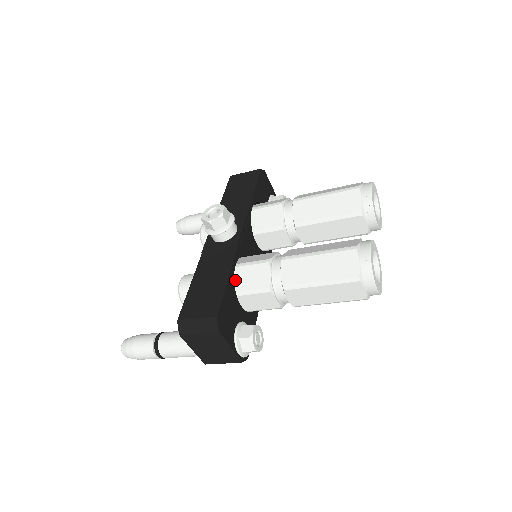
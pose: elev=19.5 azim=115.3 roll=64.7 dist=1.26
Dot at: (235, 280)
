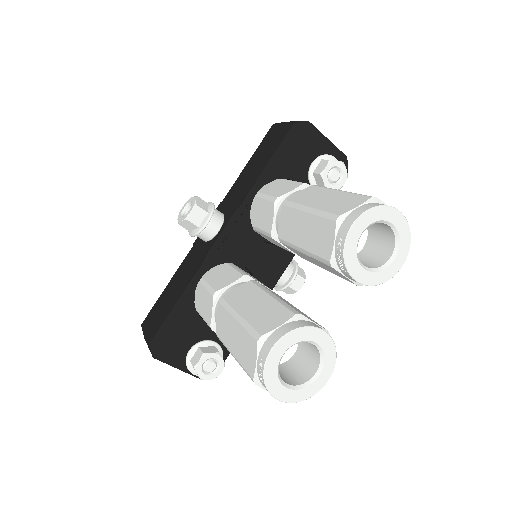
Dot at: (198, 297)
